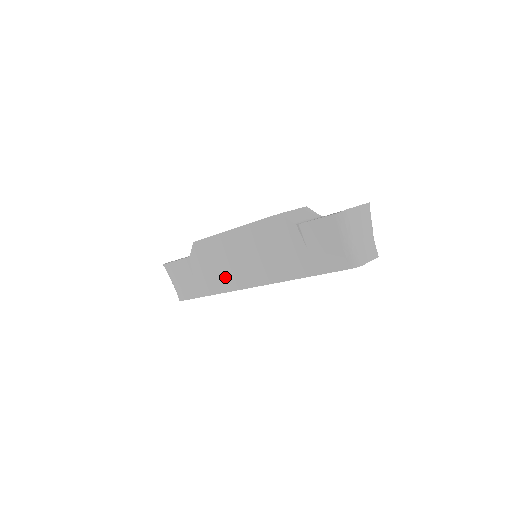
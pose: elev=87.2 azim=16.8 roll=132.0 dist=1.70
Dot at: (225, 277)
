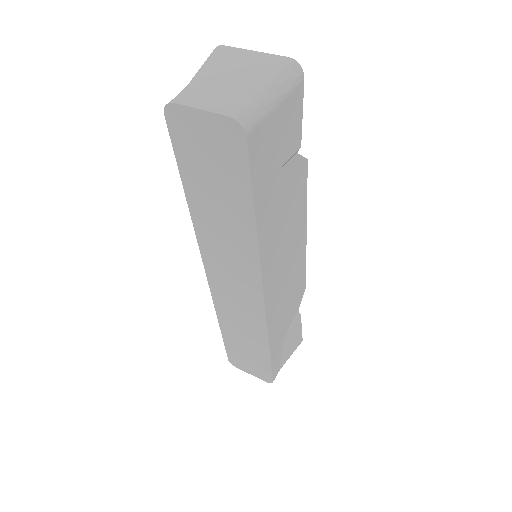
Dot at: occluded
